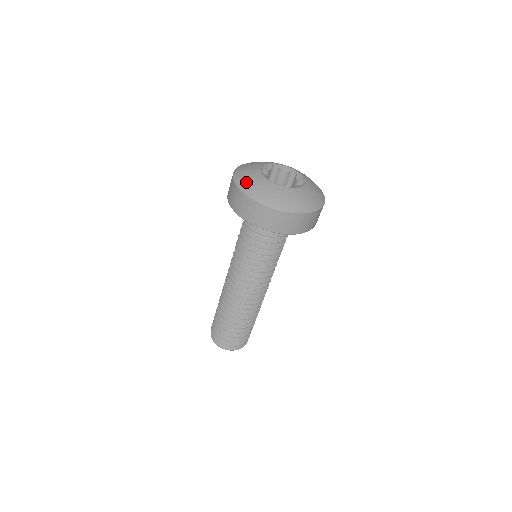
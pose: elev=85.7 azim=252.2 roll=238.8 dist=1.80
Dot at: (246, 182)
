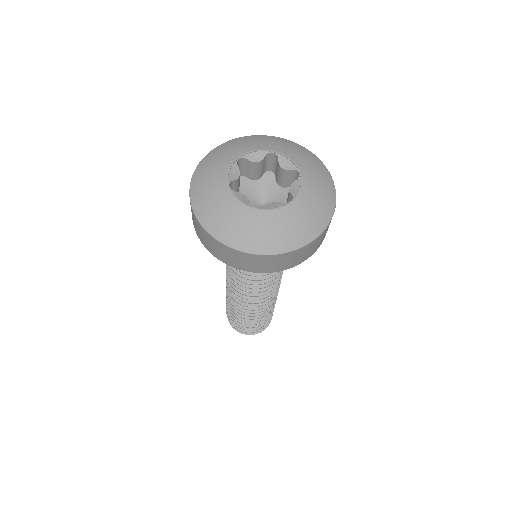
Dot at: (201, 178)
